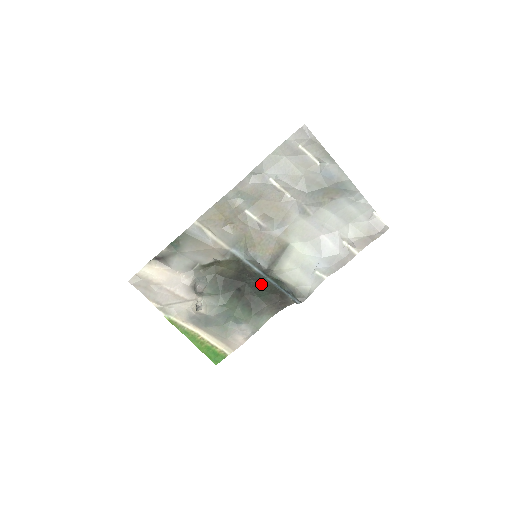
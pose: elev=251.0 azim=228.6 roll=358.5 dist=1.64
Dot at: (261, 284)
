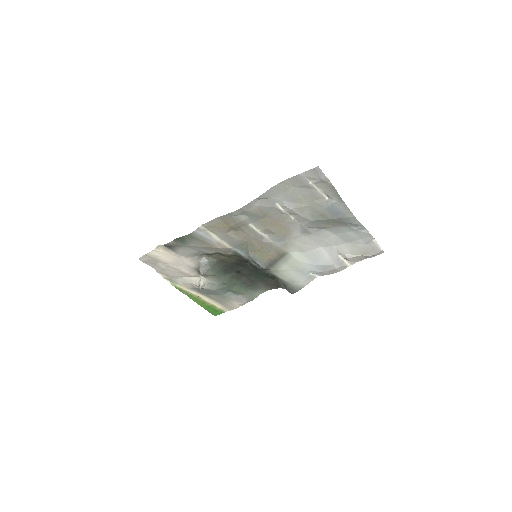
Dot at: (259, 272)
